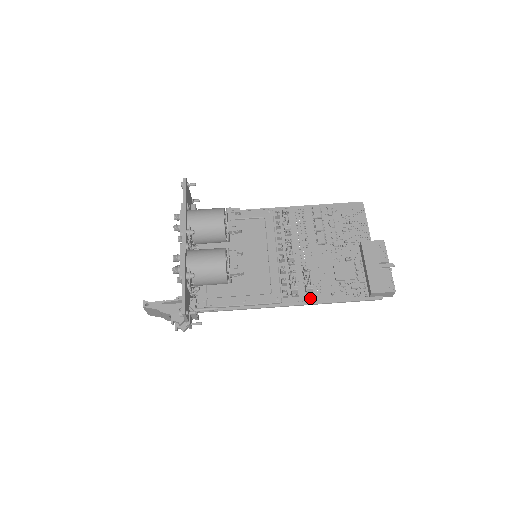
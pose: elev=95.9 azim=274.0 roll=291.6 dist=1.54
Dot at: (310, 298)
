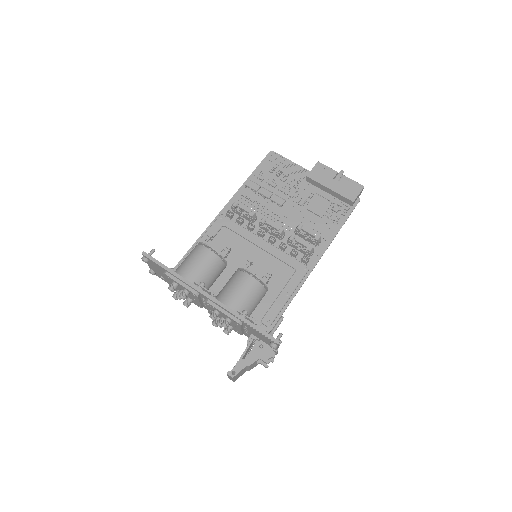
Dot at: (321, 246)
